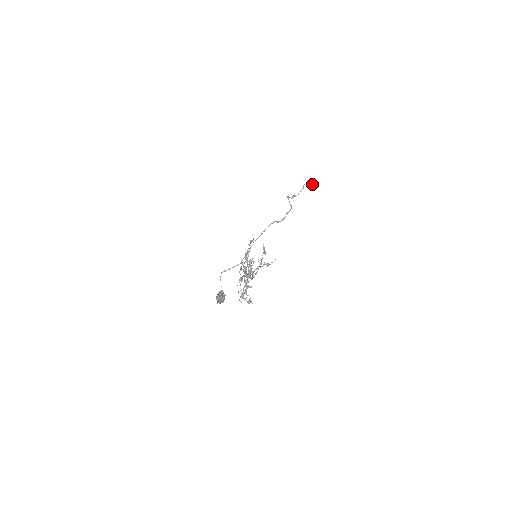
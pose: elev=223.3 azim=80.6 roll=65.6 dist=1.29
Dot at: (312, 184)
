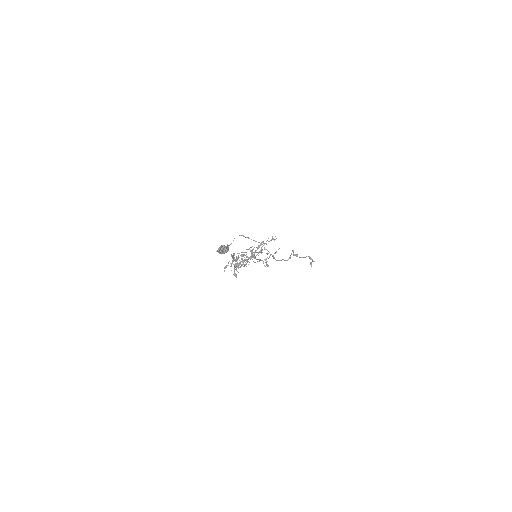
Dot at: (313, 261)
